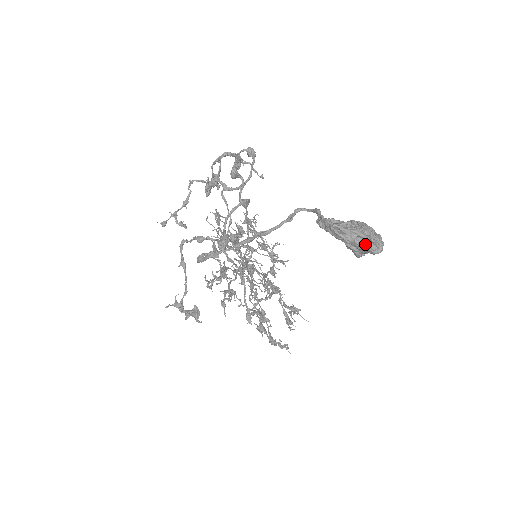
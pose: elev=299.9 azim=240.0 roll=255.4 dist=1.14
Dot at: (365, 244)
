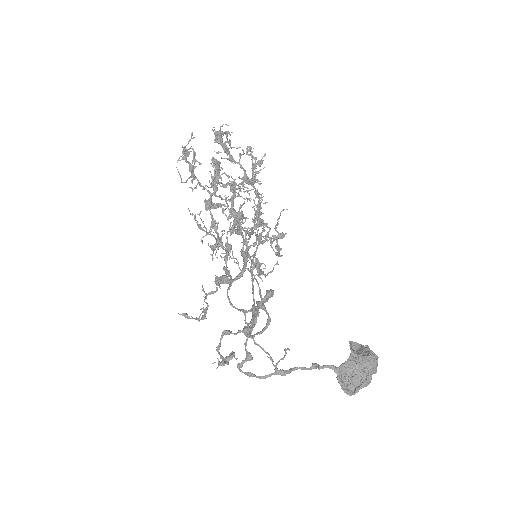
Dot at: occluded
